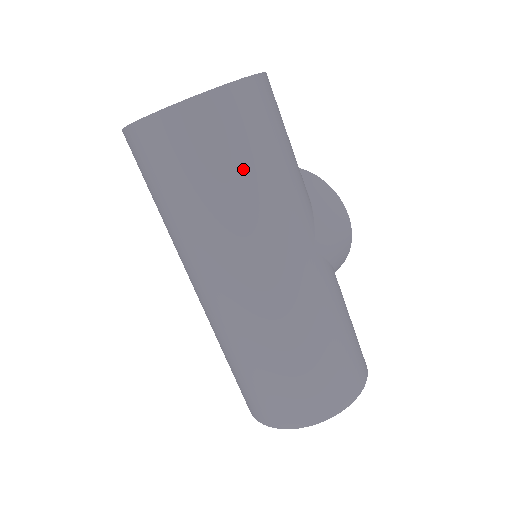
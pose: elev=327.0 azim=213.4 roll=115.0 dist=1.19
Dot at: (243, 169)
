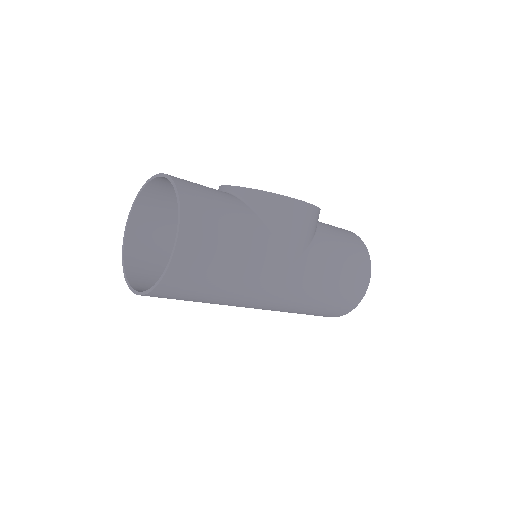
Dot at: (215, 284)
